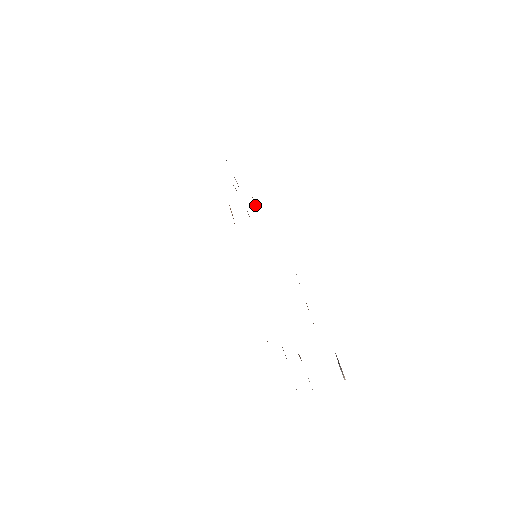
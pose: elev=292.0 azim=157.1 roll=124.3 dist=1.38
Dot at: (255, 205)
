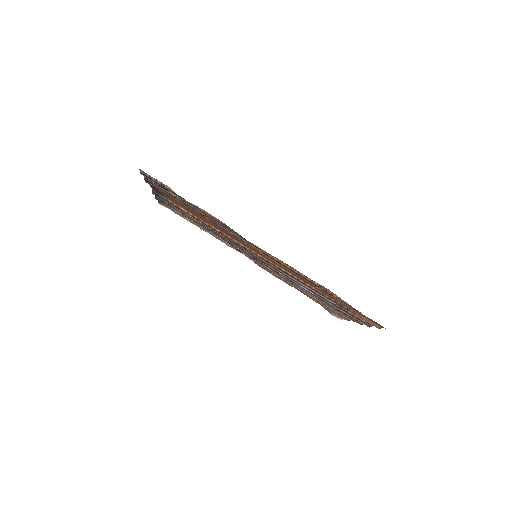
Dot at: occluded
